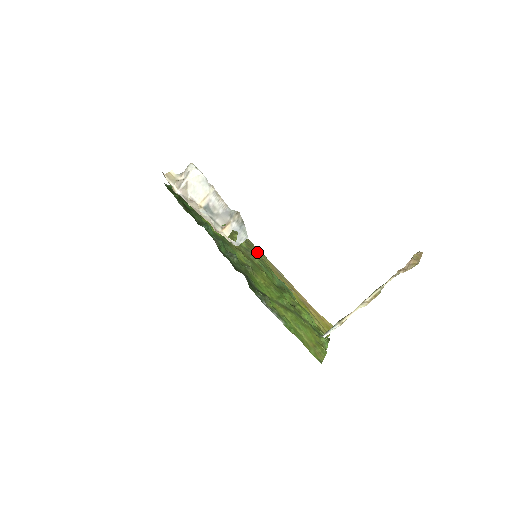
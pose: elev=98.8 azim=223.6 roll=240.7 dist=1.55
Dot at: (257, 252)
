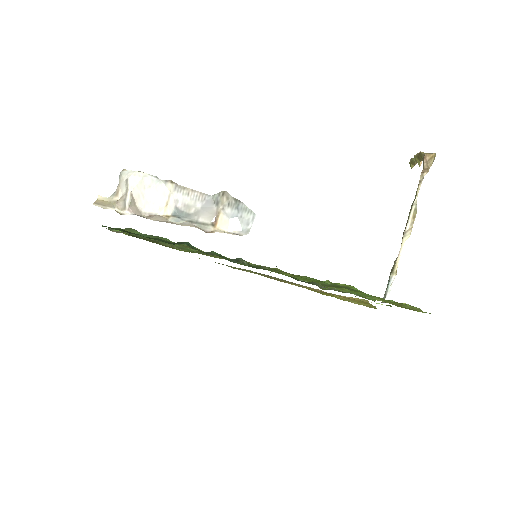
Dot at: occluded
